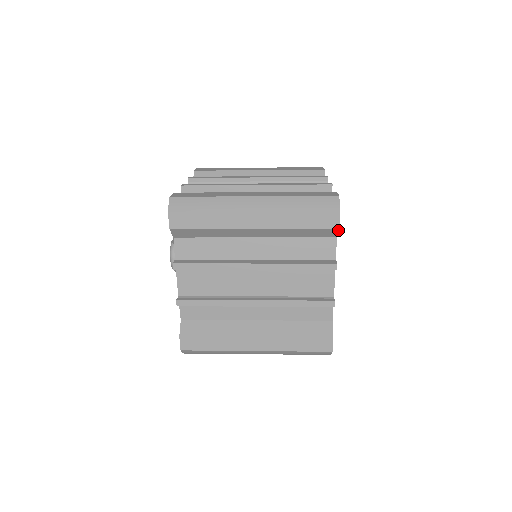
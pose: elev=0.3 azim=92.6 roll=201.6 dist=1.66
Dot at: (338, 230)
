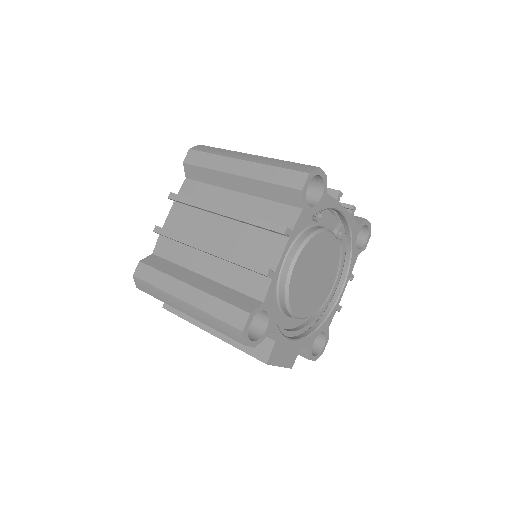
Dot at: (302, 194)
